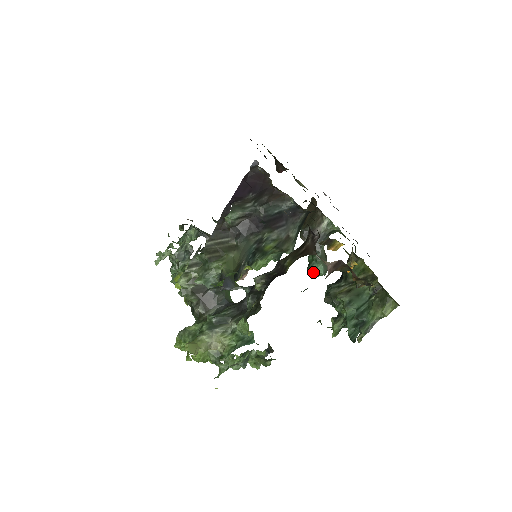
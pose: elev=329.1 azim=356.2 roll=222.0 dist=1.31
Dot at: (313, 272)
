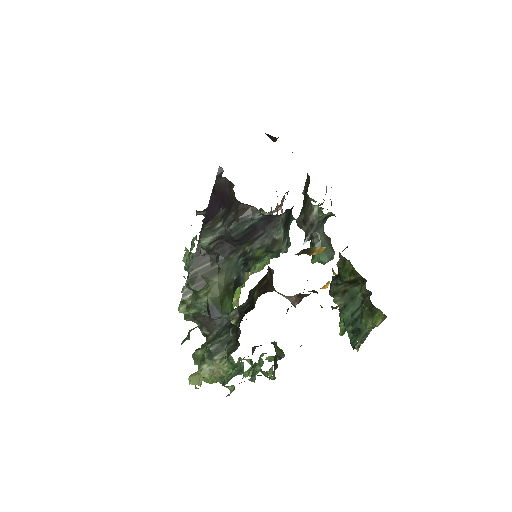
Dot at: occluded
